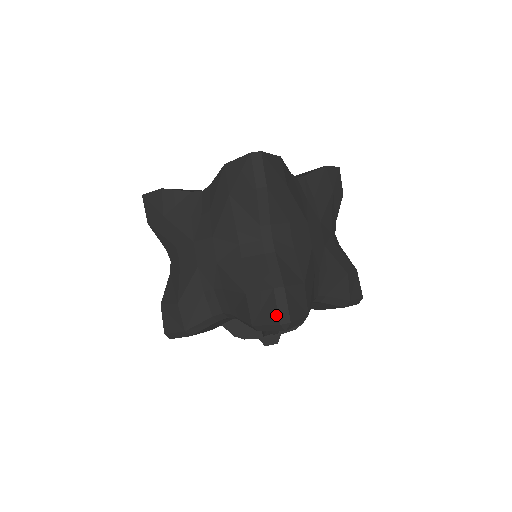
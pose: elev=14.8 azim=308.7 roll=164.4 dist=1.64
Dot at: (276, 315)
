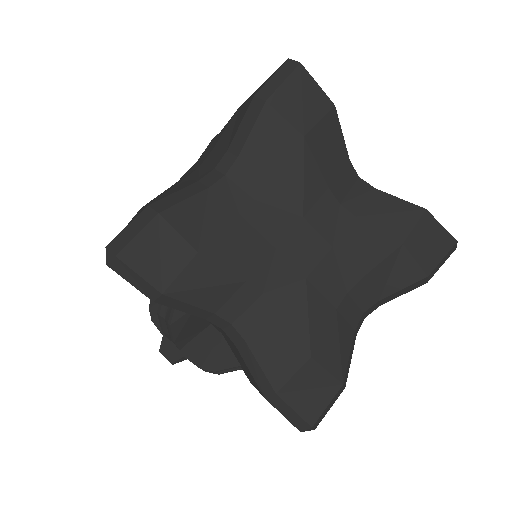
Dot at: (117, 235)
